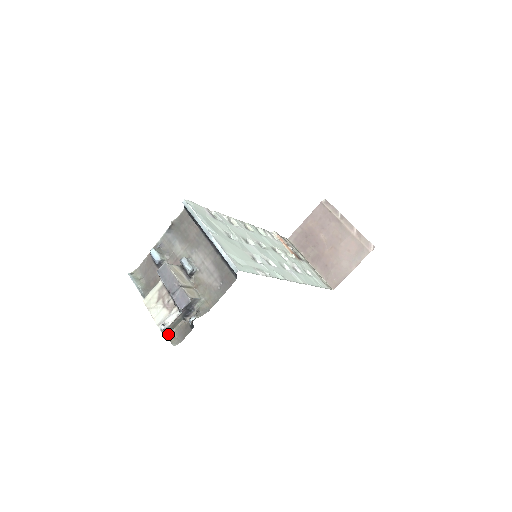
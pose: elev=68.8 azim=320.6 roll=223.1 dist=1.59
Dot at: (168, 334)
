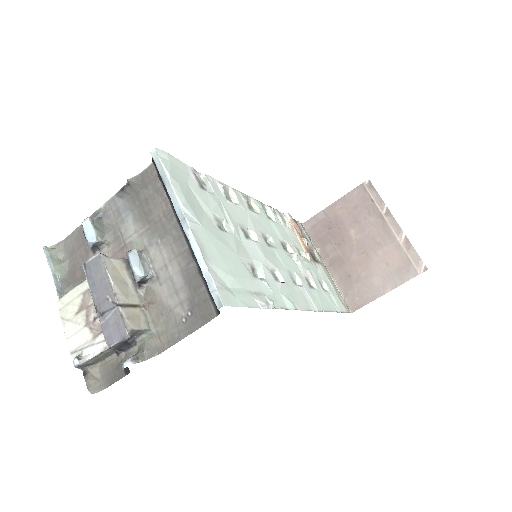
Dot at: (86, 370)
